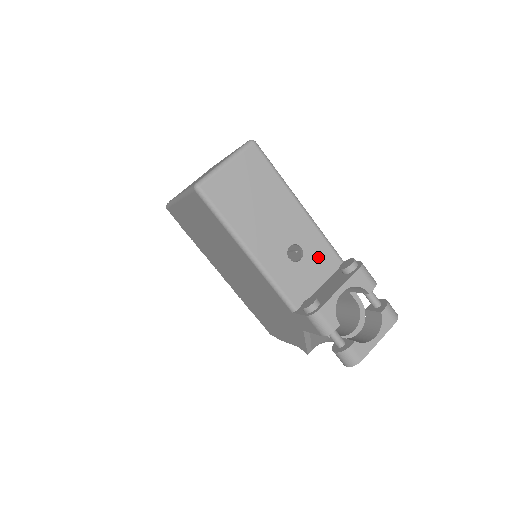
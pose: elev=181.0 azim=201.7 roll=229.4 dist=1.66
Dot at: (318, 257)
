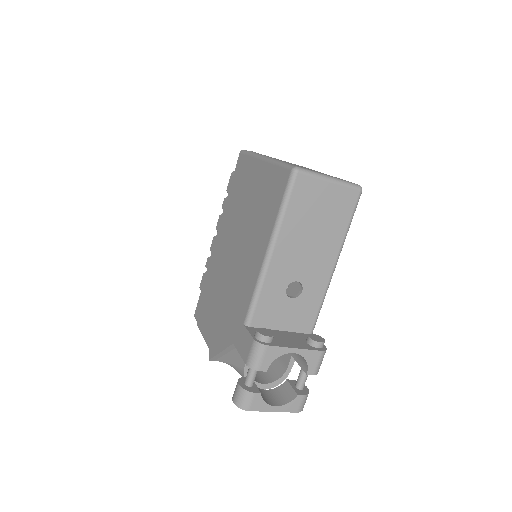
Dot at: (303, 310)
